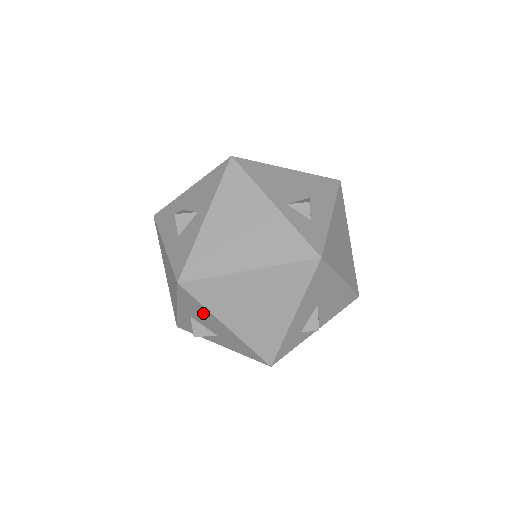
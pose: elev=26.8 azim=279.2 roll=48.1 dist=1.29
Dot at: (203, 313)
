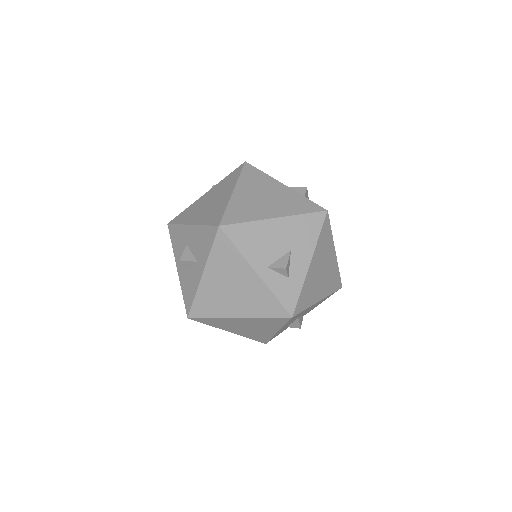
Dot at: occluded
